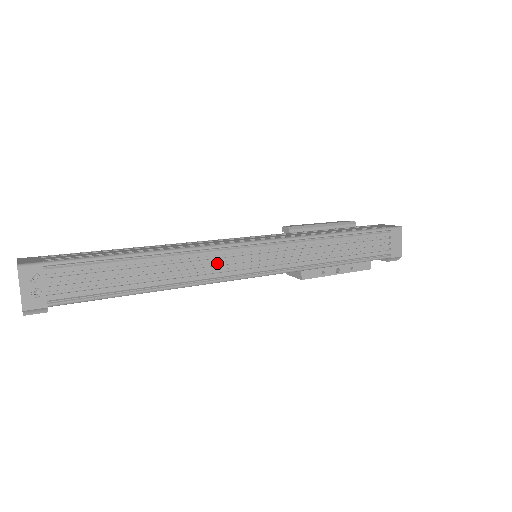
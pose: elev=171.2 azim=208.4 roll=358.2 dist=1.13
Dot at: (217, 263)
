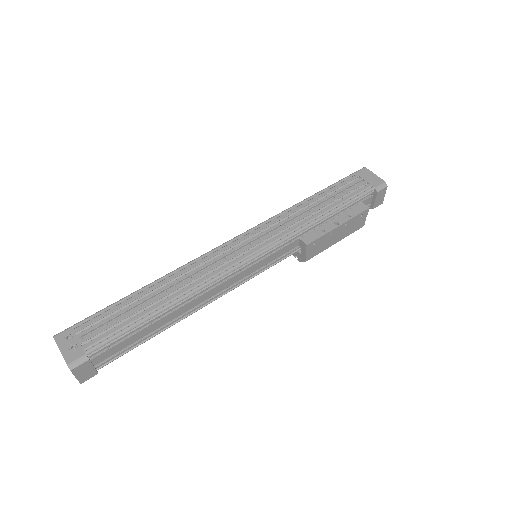
Dot at: (213, 265)
